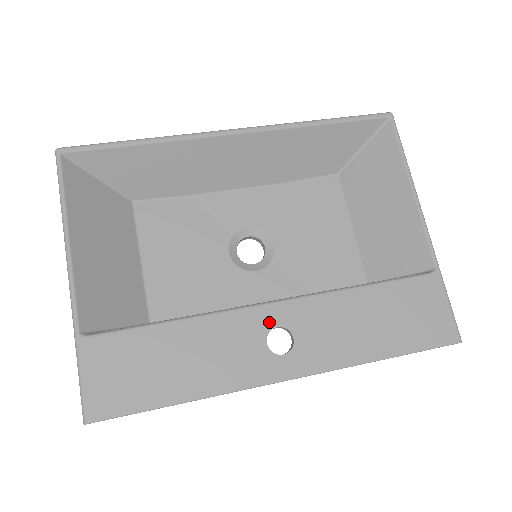
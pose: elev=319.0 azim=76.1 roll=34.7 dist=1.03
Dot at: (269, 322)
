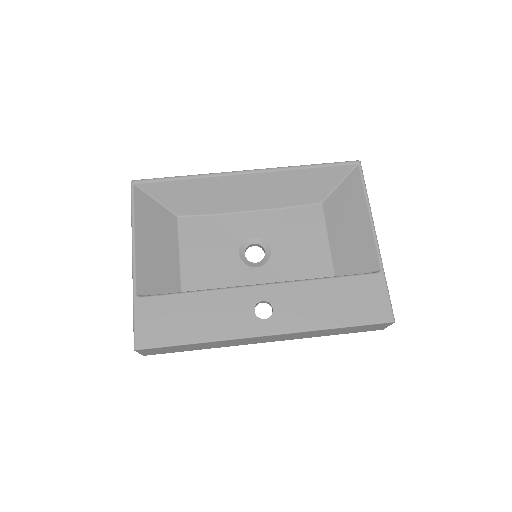
Dot at: (257, 297)
